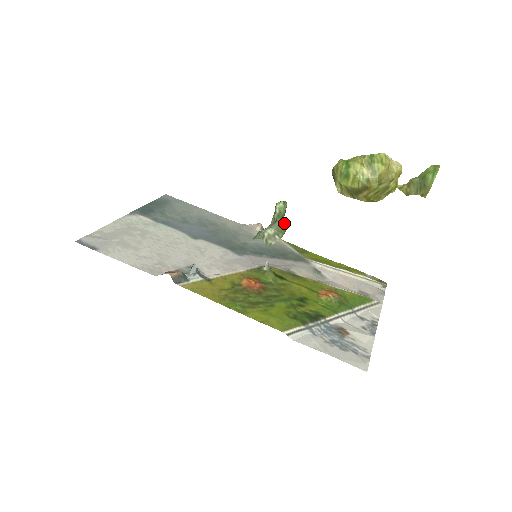
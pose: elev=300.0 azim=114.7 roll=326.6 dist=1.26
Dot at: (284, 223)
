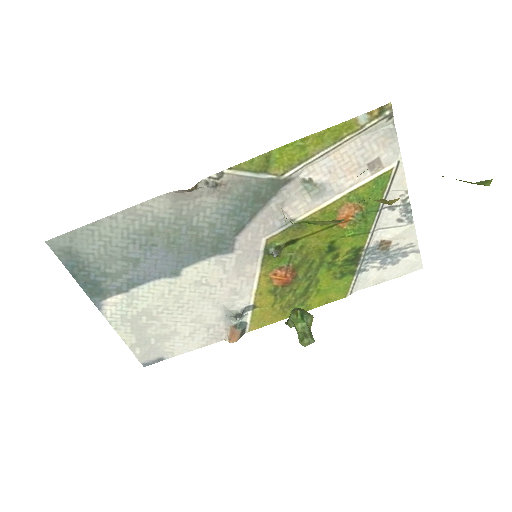
Dot at: (309, 322)
